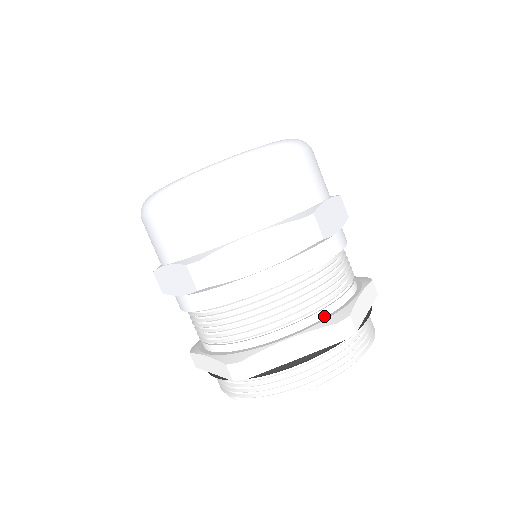
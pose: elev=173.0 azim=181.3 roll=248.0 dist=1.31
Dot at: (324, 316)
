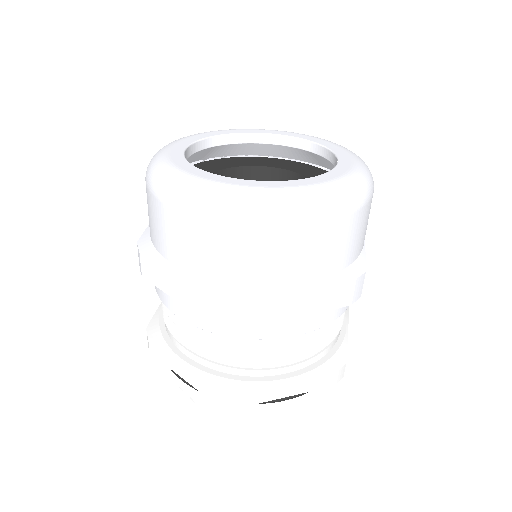
Dot at: (224, 371)
